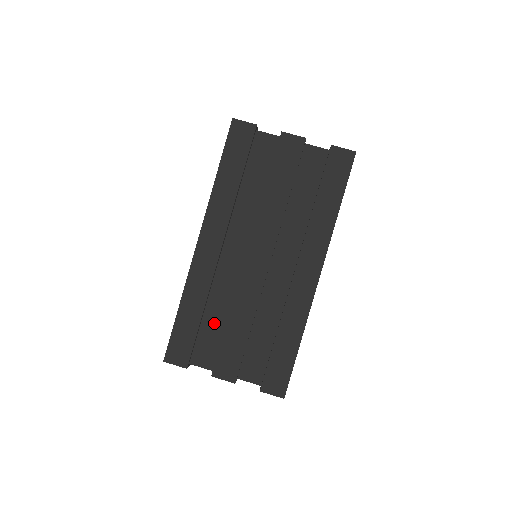
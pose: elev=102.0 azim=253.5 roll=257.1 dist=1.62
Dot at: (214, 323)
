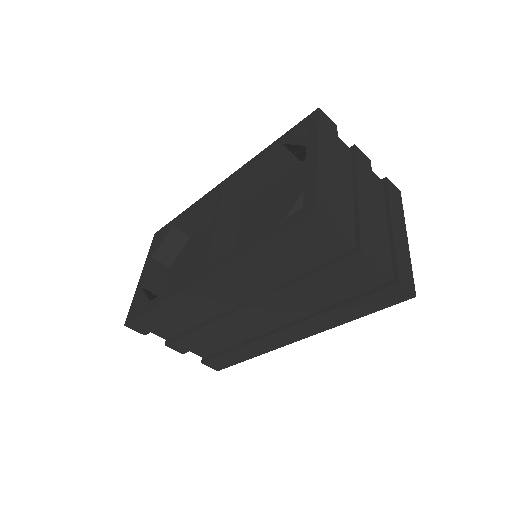
Dot at: (184, 322)
